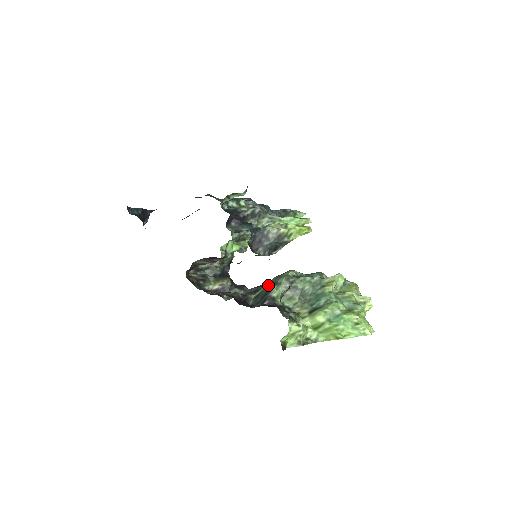
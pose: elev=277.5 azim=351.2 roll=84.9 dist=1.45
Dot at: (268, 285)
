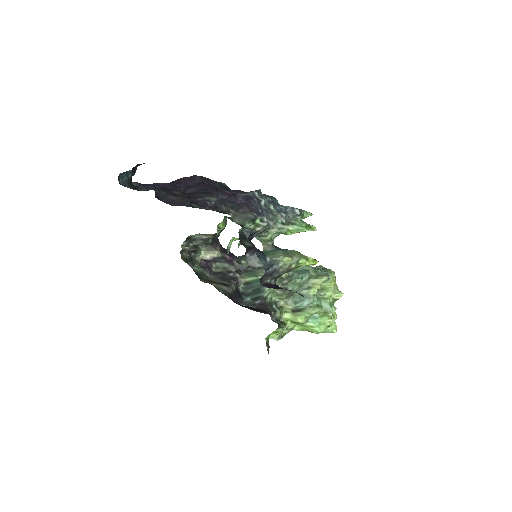
Dot at: occluded
